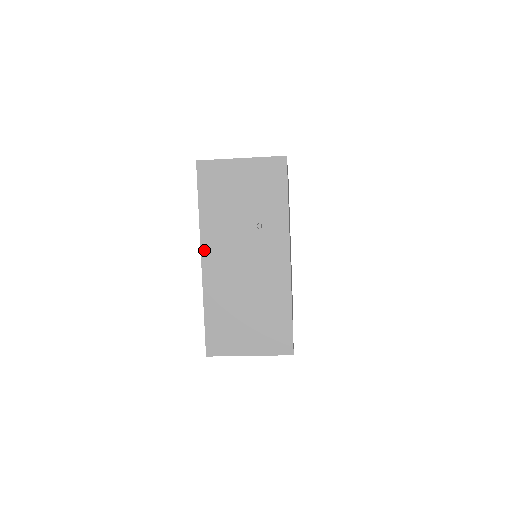
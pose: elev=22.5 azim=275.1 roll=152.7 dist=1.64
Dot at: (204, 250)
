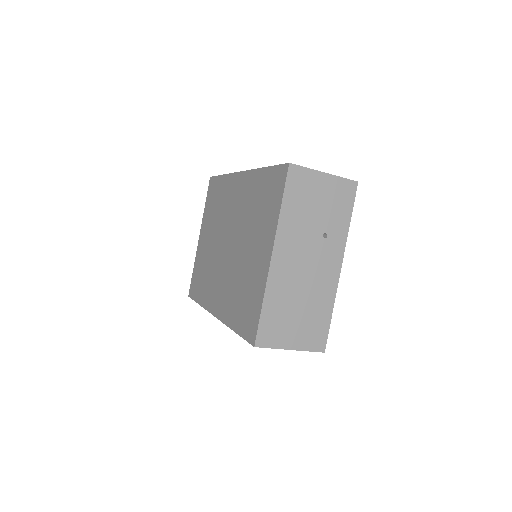
Dot at: (276, 247)
